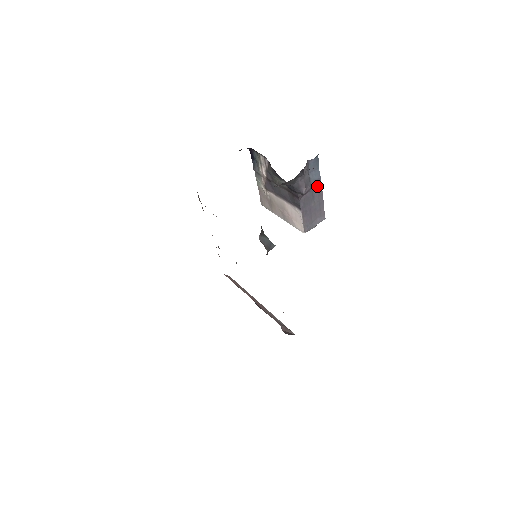
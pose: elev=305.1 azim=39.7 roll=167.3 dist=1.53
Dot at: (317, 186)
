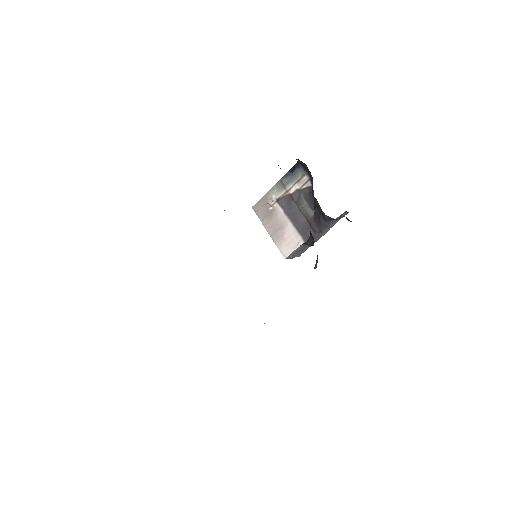
Dot at: (325, 231)
